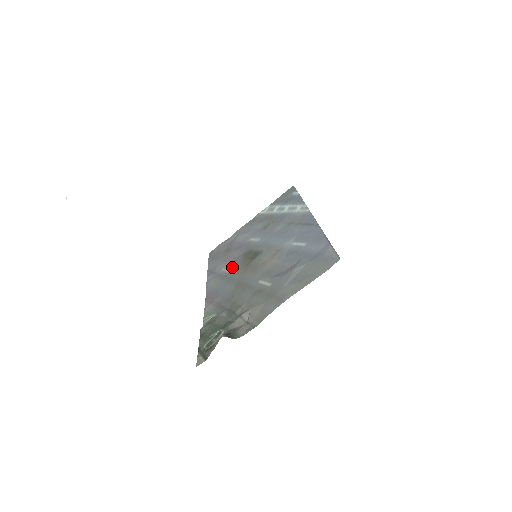
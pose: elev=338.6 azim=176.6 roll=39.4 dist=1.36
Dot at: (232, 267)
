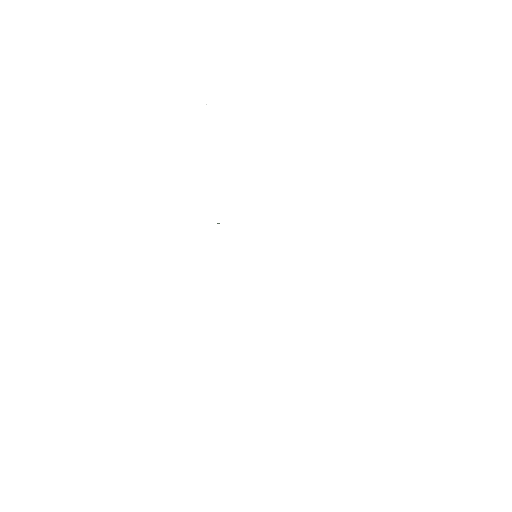
Dot at: occluded
